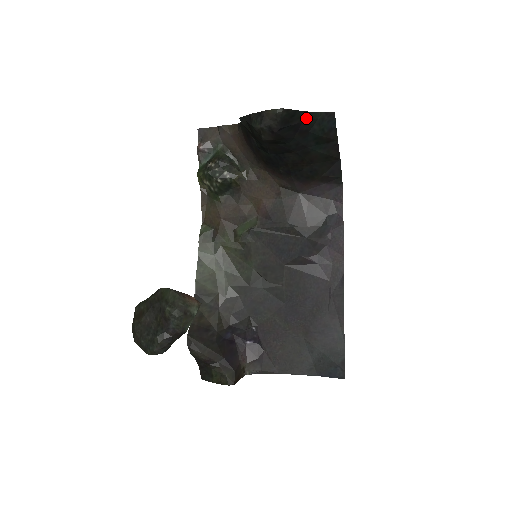
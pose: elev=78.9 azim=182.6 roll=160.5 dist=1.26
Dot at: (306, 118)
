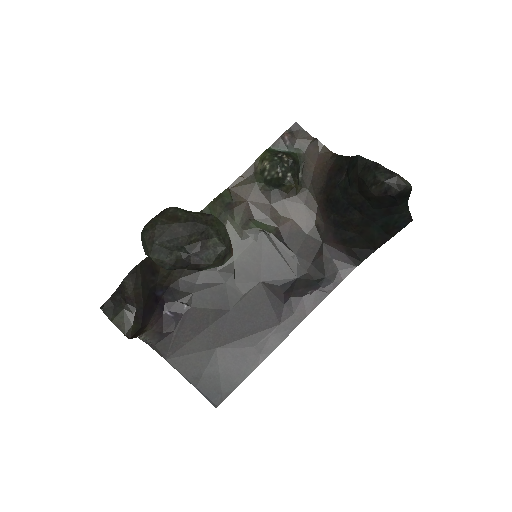
Dot at: (402, 205)
